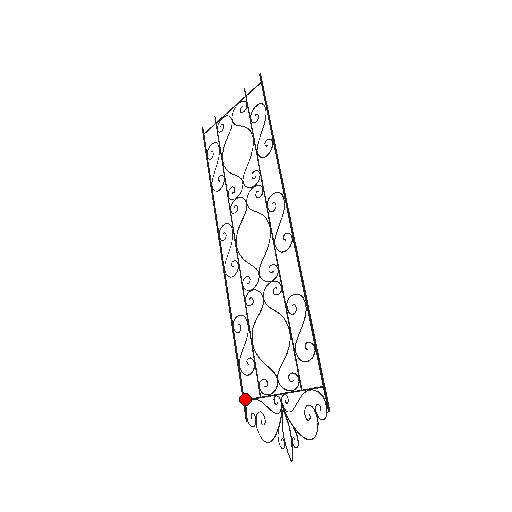
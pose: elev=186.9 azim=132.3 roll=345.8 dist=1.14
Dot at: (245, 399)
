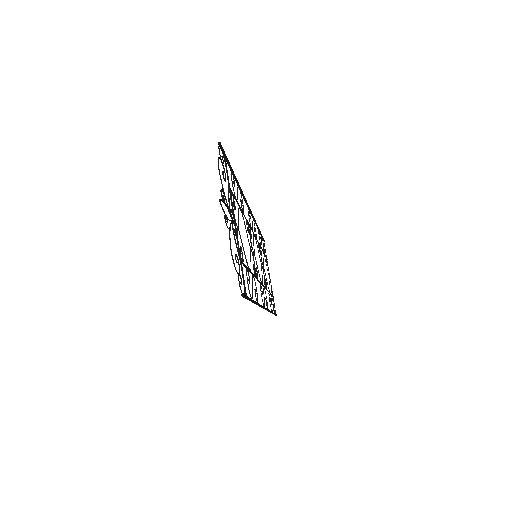
Dot at: (245, 293)
